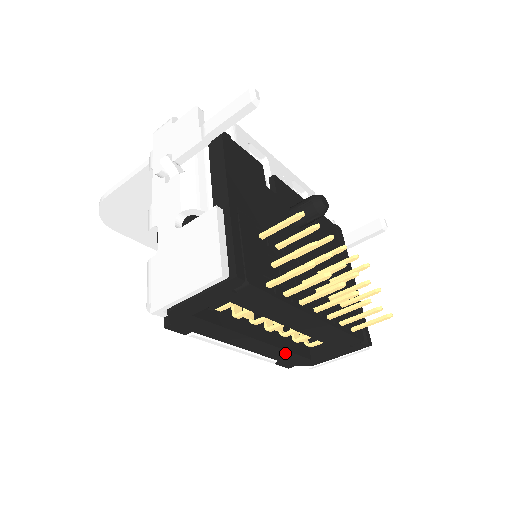
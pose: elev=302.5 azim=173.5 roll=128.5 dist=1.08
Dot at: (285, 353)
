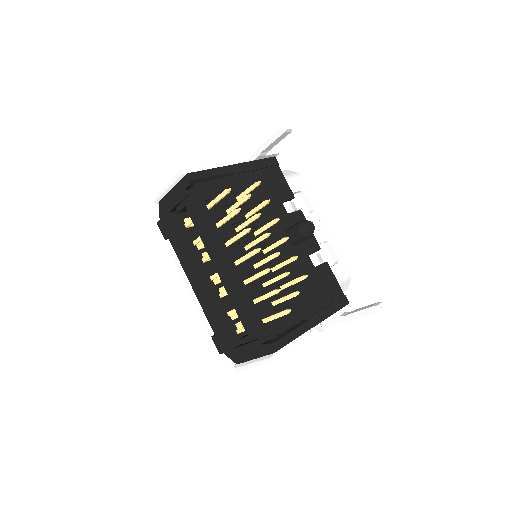
Dot at: (216, 317)
